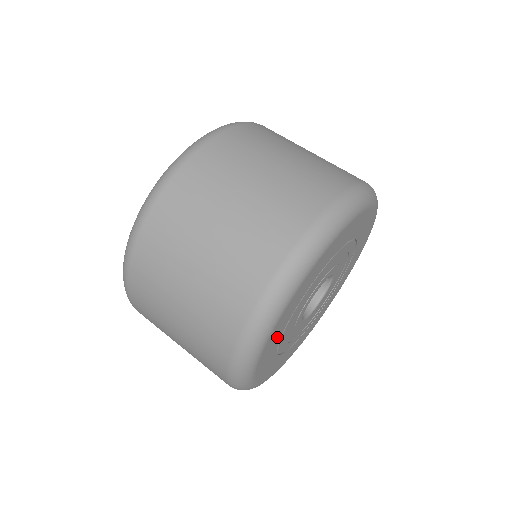
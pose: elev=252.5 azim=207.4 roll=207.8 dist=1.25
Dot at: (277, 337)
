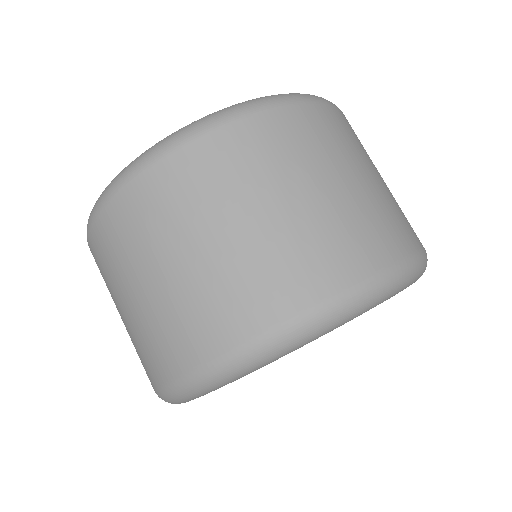
Dot at: occluded
